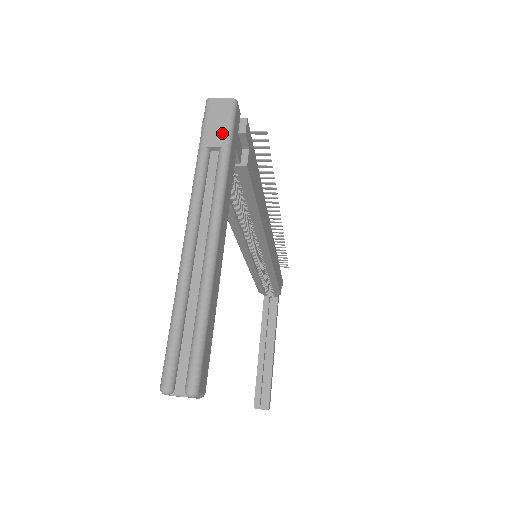
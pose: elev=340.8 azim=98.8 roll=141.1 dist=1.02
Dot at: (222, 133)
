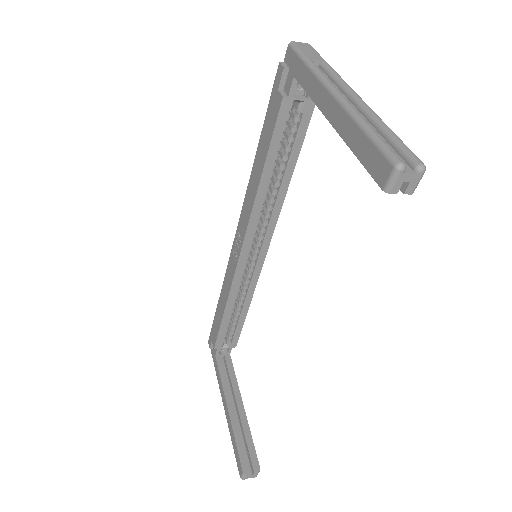
Dot at: (317, 55)
